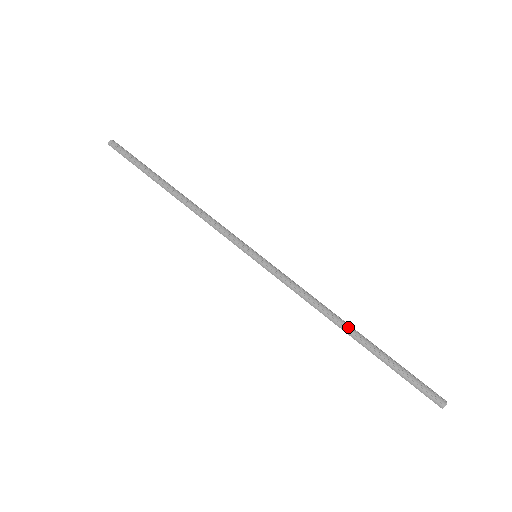
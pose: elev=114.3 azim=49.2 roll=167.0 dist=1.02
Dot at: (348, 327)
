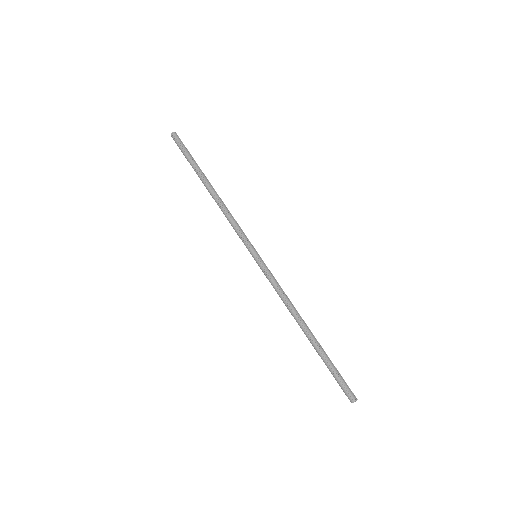
Dot at: (305, 328)
